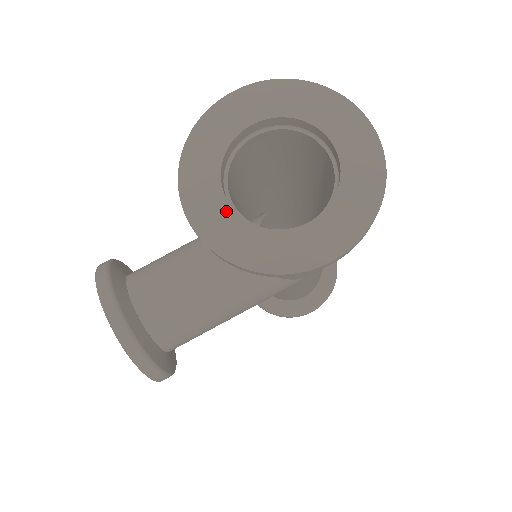
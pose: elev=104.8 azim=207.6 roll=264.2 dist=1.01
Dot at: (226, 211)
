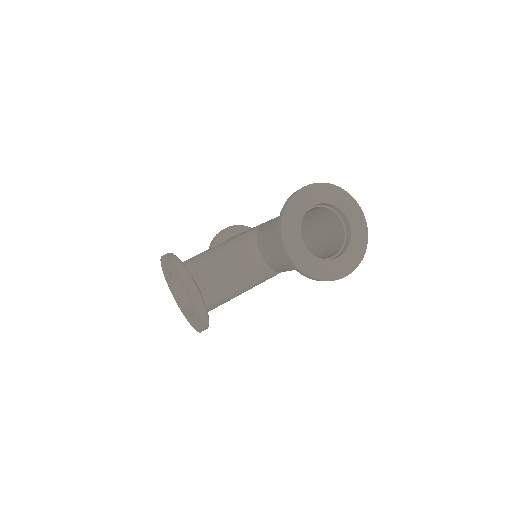
Dot at: (304, 249)
